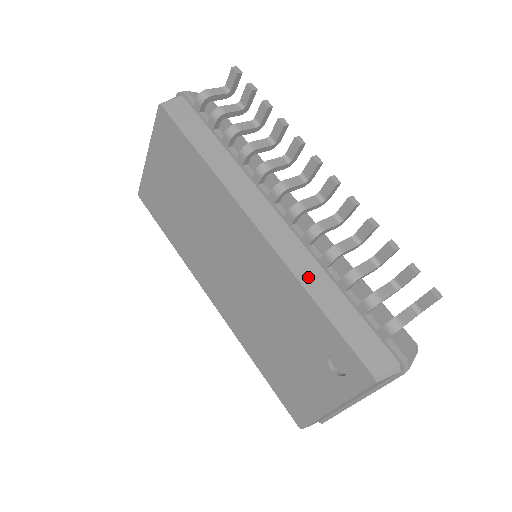
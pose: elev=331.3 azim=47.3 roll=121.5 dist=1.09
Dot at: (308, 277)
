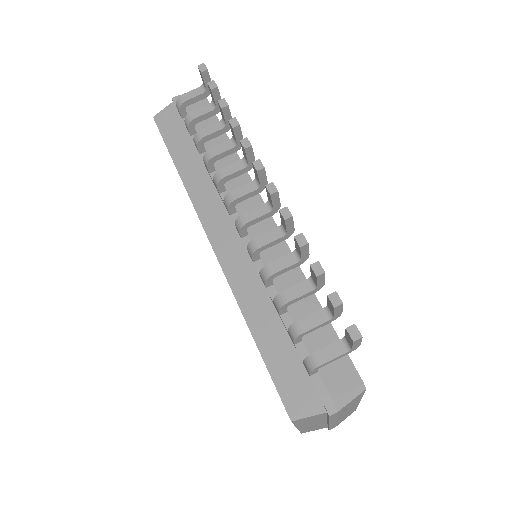
Dot at: (247, 297)
